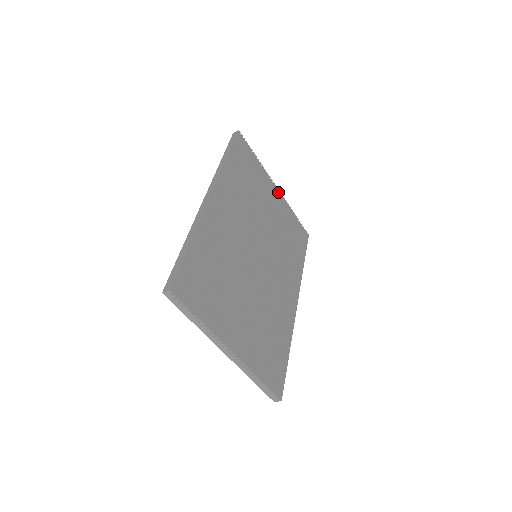
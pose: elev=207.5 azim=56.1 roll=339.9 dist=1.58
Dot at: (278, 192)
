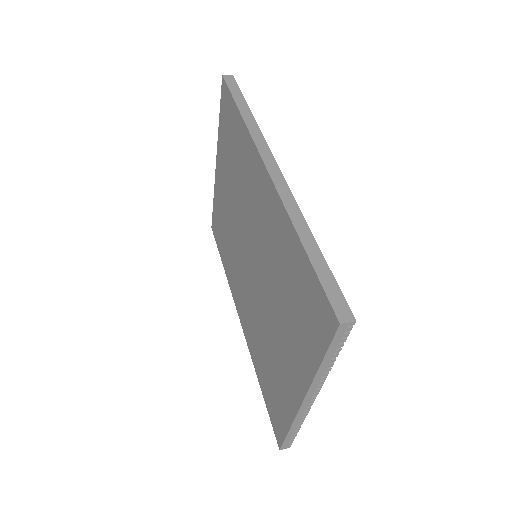
Dot at: occluded
